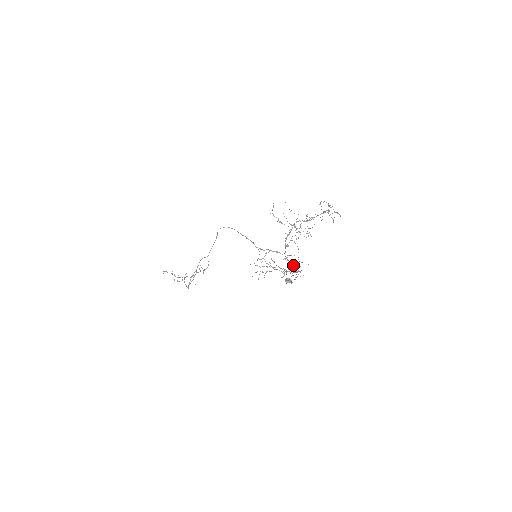
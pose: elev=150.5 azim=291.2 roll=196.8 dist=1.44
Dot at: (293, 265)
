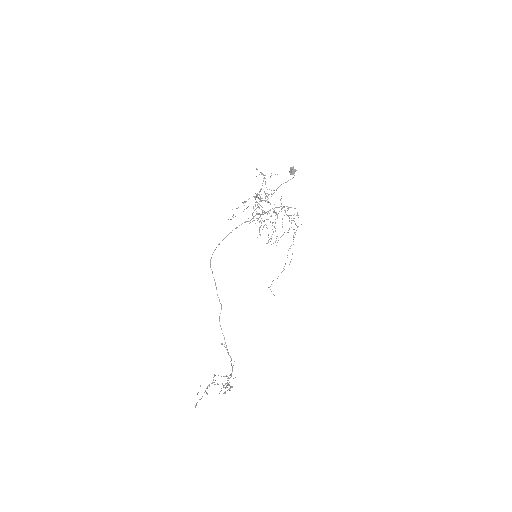
Dot at: (285, 211)
